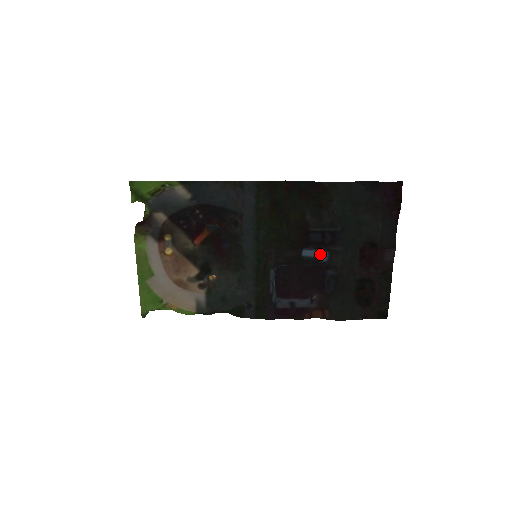
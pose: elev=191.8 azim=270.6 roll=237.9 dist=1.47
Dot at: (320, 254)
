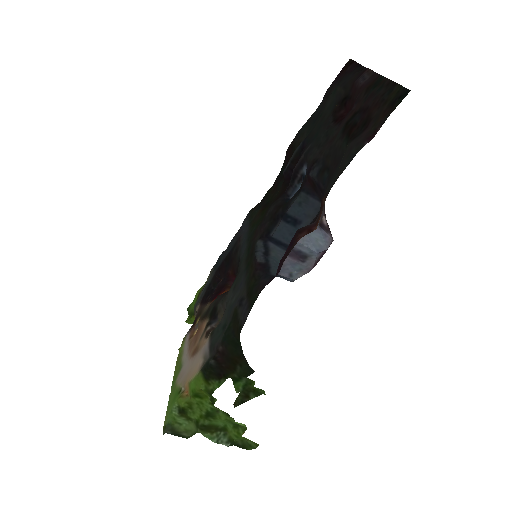
Dot at: occluded
